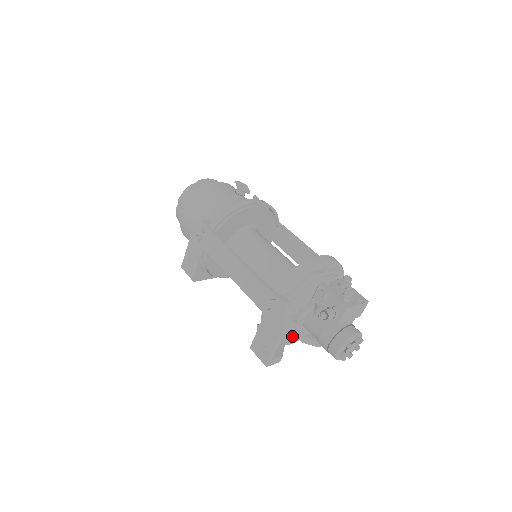
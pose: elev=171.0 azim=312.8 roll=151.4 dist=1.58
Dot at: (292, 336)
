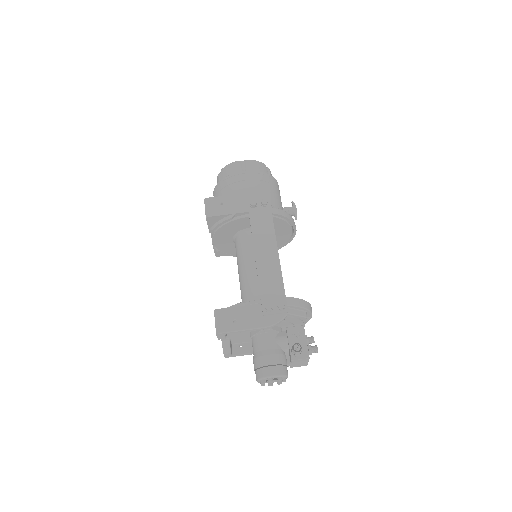
Dot at: occluded
